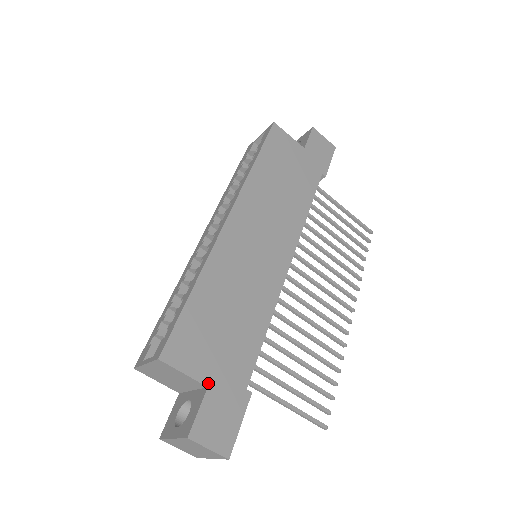
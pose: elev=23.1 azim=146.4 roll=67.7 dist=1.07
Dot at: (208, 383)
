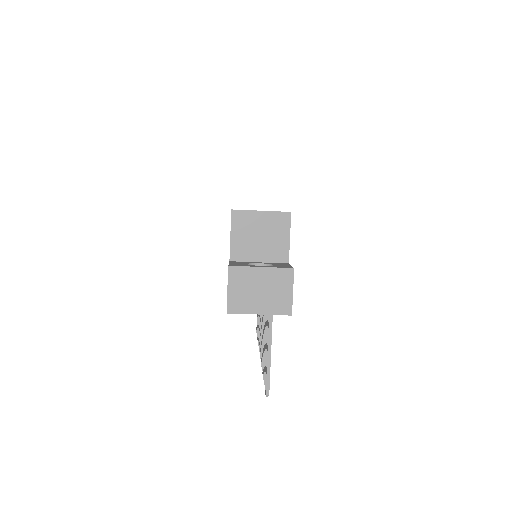
Dot at: (288, 262)
